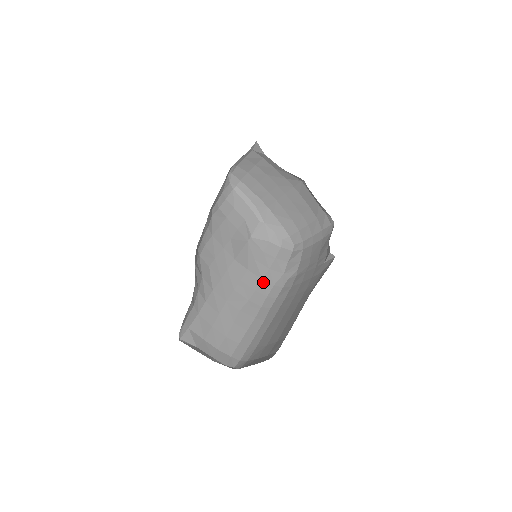
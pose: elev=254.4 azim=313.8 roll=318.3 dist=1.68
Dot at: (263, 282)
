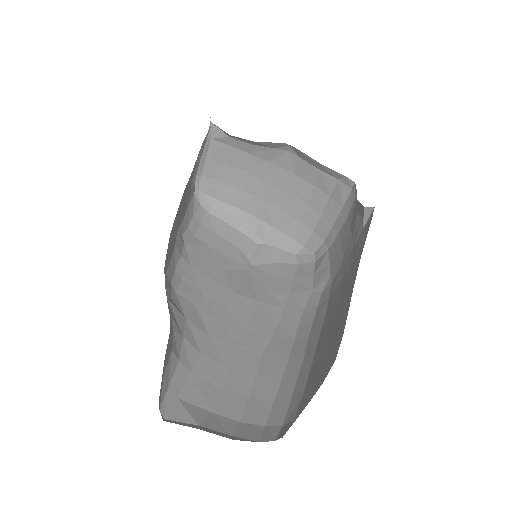
Dot at: (286, 310)
